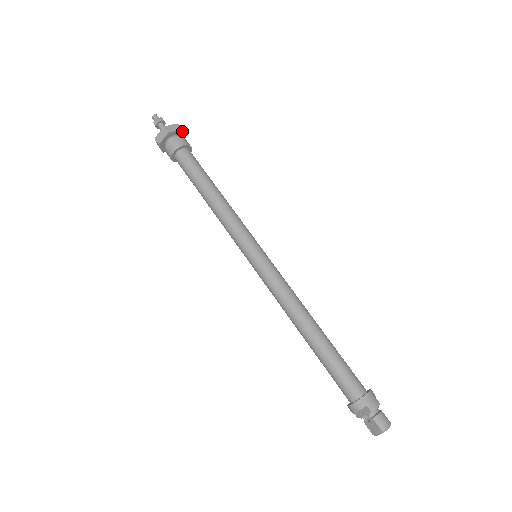
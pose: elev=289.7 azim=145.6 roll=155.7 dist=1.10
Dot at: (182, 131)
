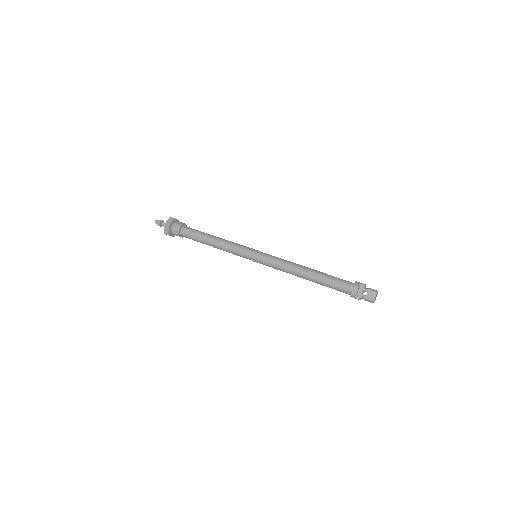
Dot at: occluded
